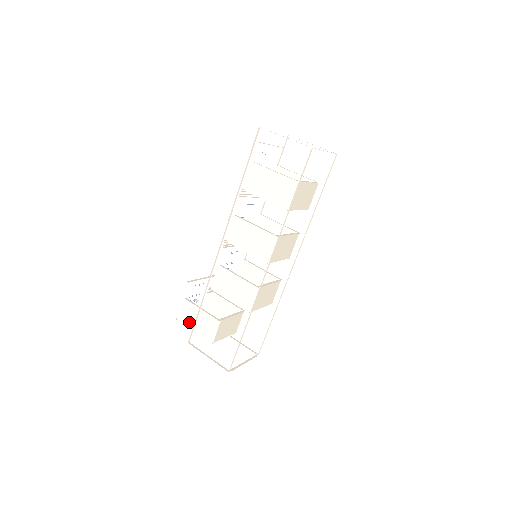
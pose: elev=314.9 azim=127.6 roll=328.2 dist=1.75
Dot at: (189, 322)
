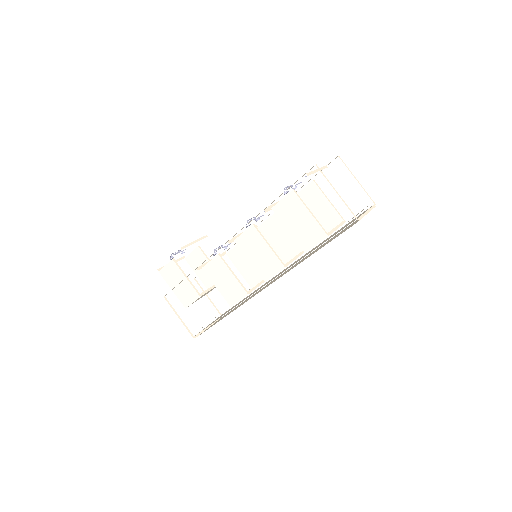
Dot at: (170, 280)
